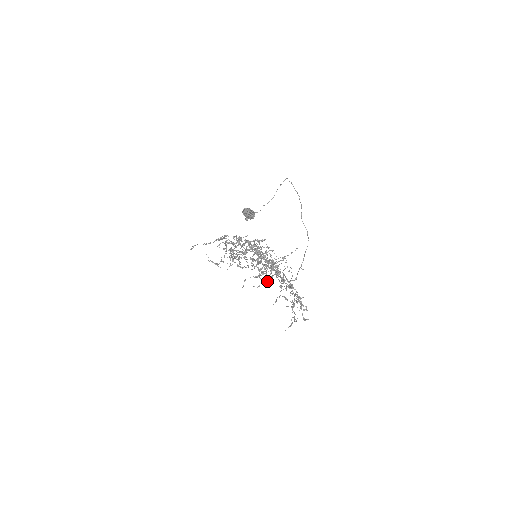
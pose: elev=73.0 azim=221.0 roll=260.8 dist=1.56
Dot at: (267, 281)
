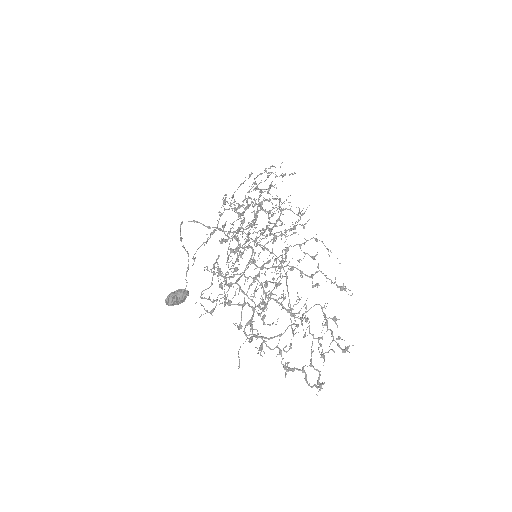
Dot at: occluded
